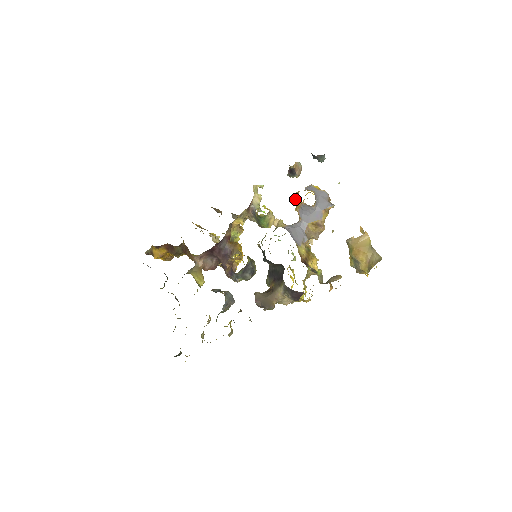
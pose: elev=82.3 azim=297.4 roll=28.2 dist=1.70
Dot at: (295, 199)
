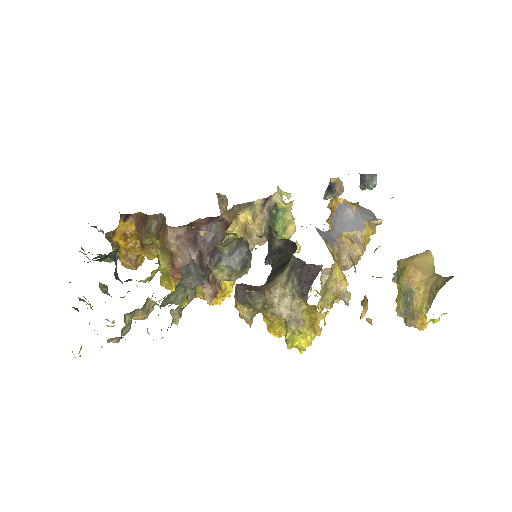
Dot at: (330, 201)
